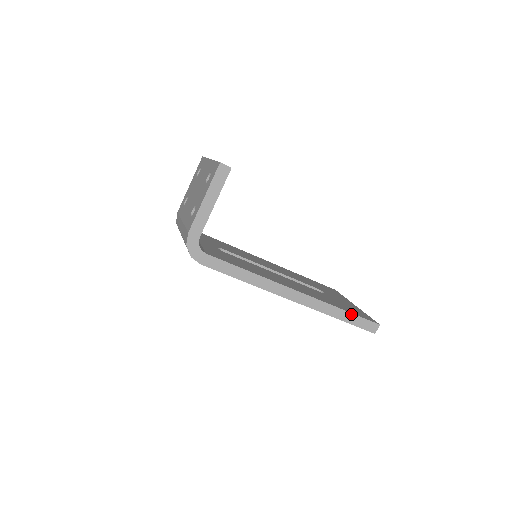
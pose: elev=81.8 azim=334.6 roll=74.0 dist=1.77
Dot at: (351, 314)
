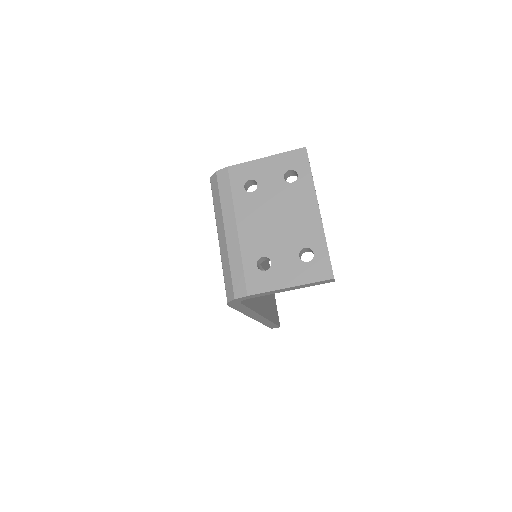
Dot at: (274, 324)
